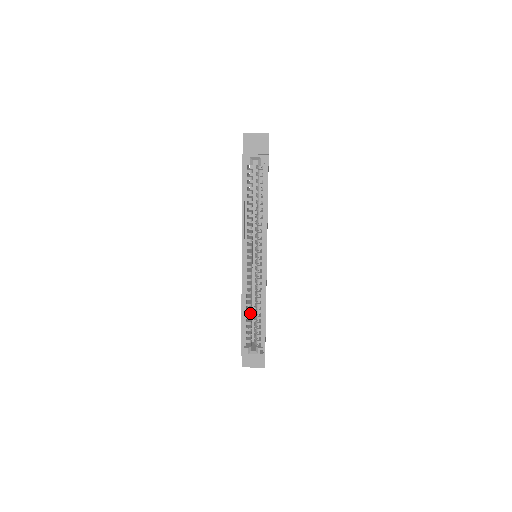
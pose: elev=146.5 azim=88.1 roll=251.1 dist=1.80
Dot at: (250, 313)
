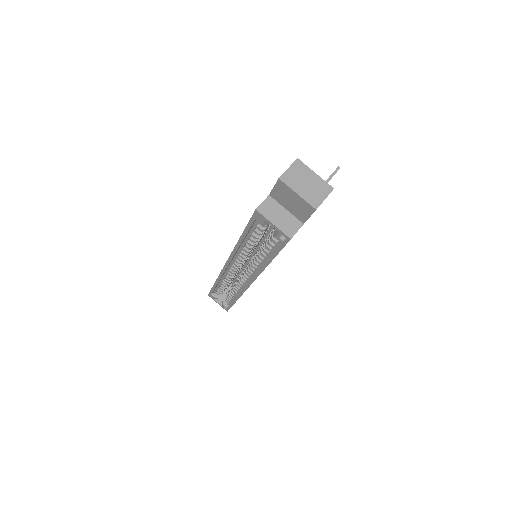
Dot at: occluded
